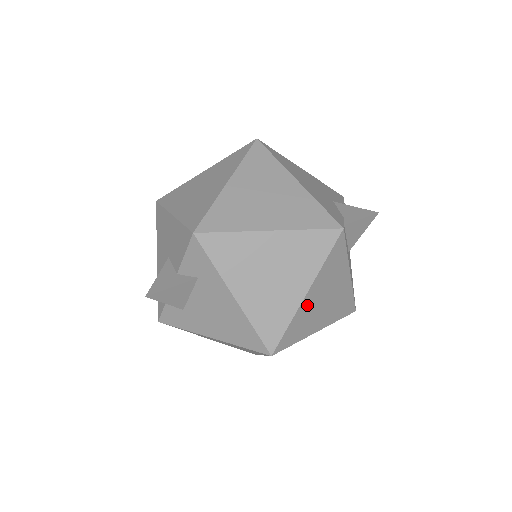
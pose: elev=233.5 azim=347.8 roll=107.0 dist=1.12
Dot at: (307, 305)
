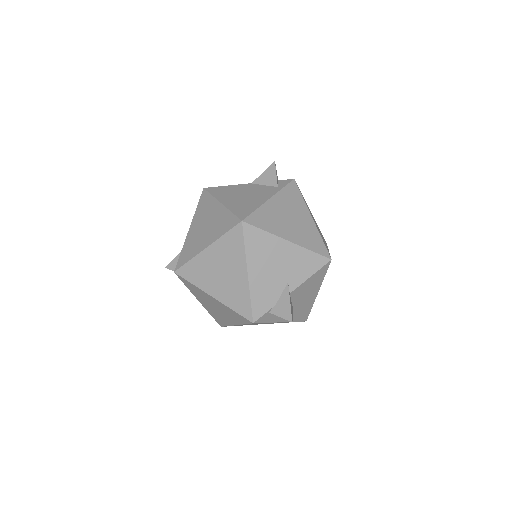
Dot at: occluded
